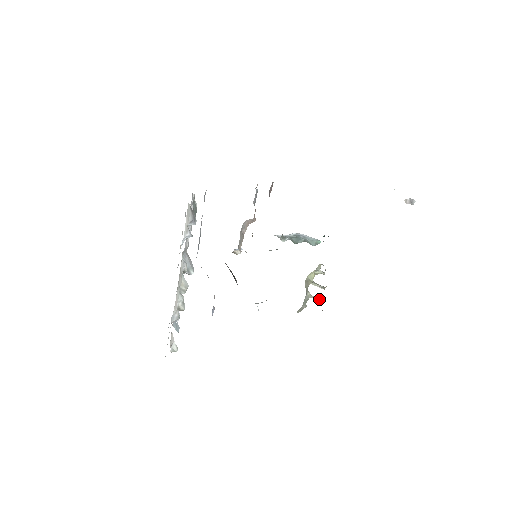
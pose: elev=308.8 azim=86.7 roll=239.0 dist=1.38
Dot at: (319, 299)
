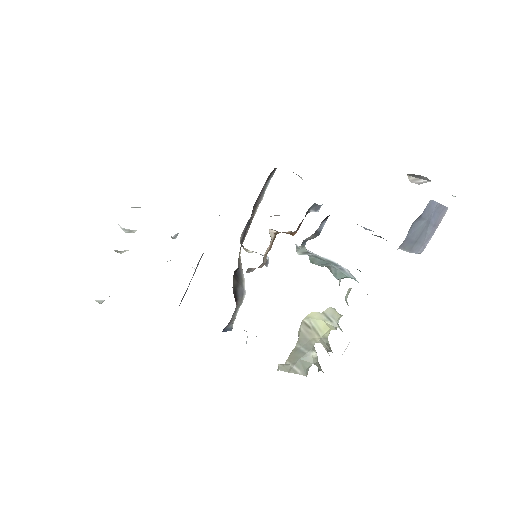
Dot at: (320, 369)
